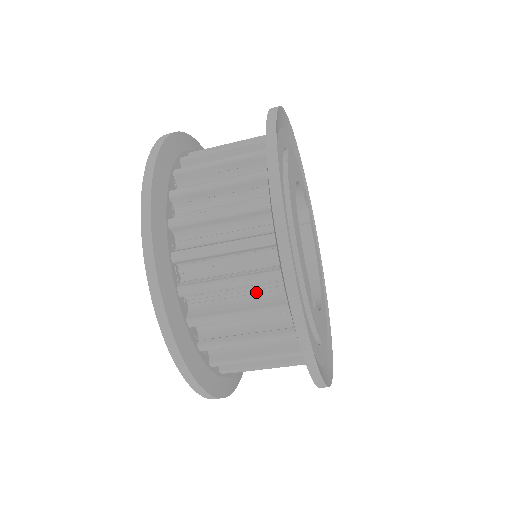
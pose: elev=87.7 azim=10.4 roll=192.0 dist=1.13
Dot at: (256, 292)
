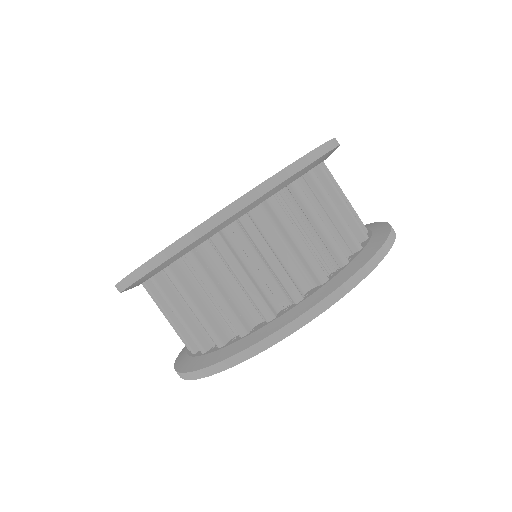
Dot at: (313, 250)
